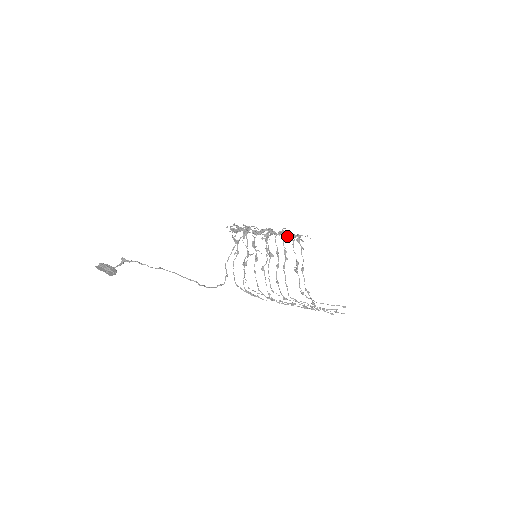
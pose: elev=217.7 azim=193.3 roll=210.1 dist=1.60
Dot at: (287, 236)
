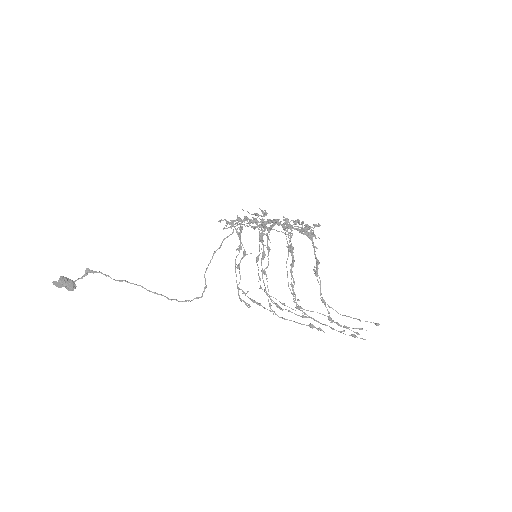
Dot at: (299, 229)
